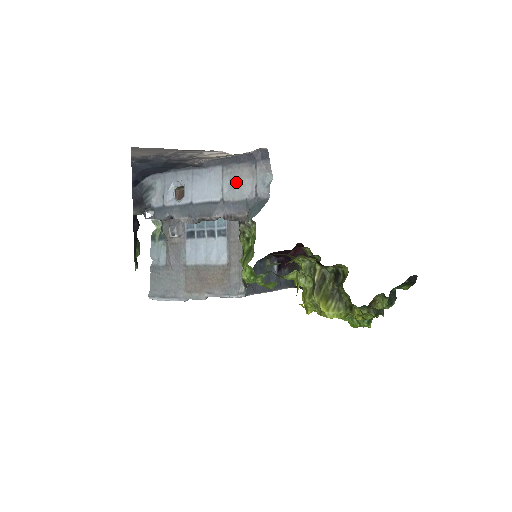
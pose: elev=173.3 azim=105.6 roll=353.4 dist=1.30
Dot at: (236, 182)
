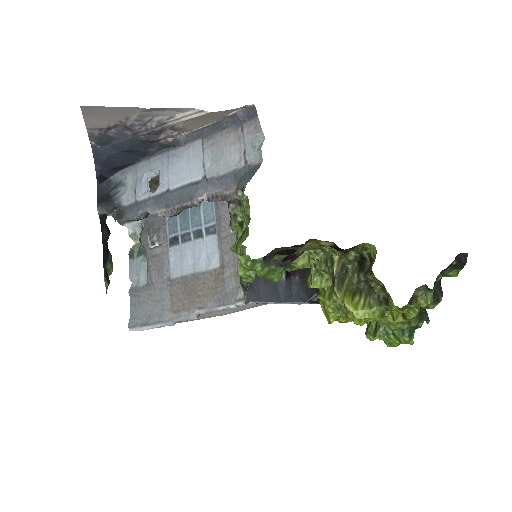
Dot at: (220, 153)
